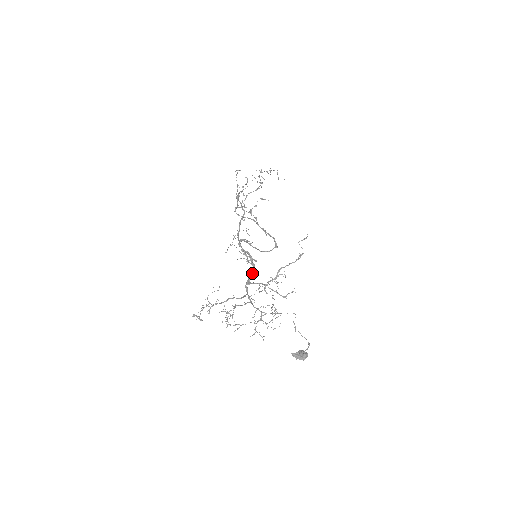
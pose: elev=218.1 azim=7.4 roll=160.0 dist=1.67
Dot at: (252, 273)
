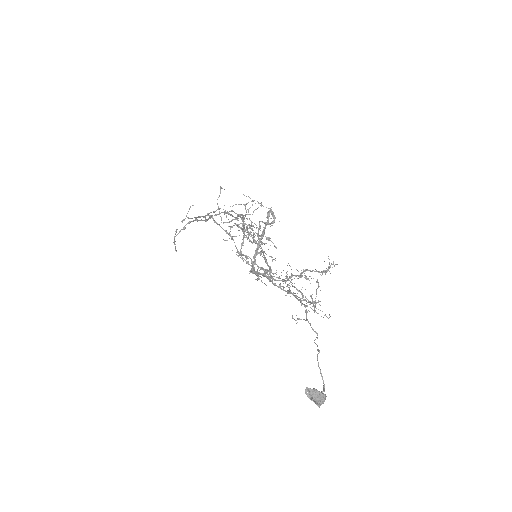
Dot at: (253, 268)
